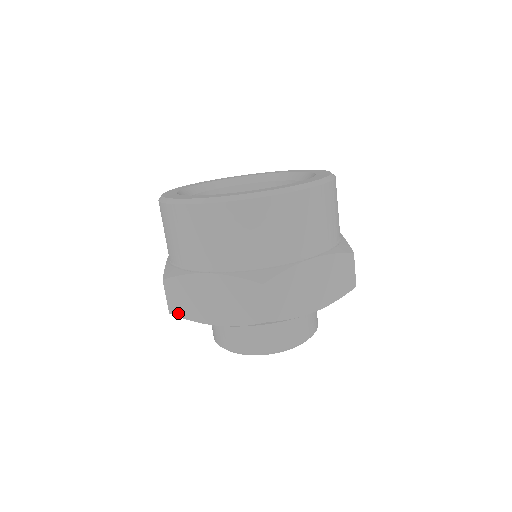
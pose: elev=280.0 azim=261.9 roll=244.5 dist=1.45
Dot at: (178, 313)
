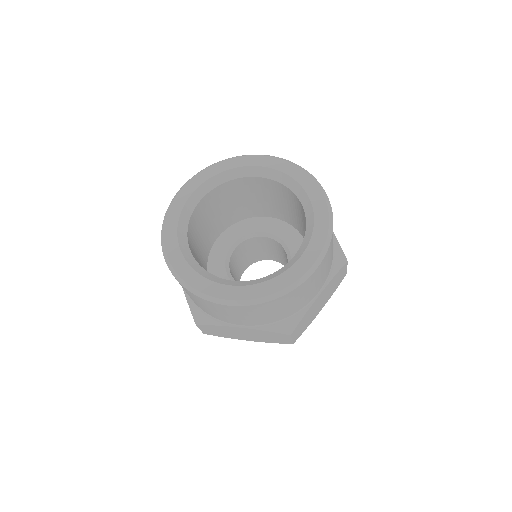
Dot at: occluded
